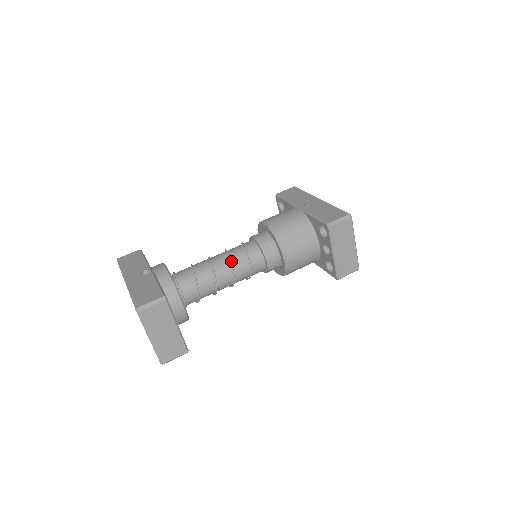
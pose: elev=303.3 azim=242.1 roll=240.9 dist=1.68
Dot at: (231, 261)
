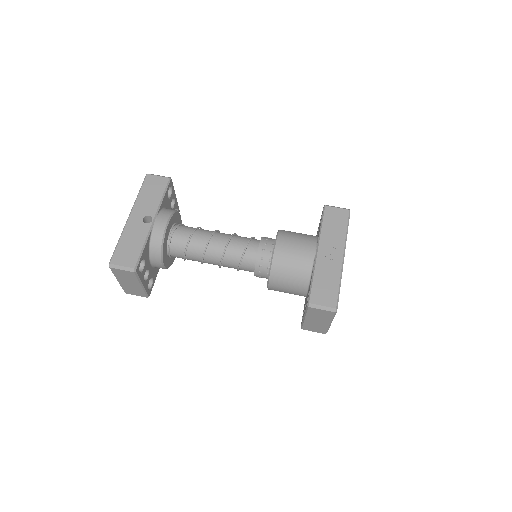
Dot at: (225, 254)
